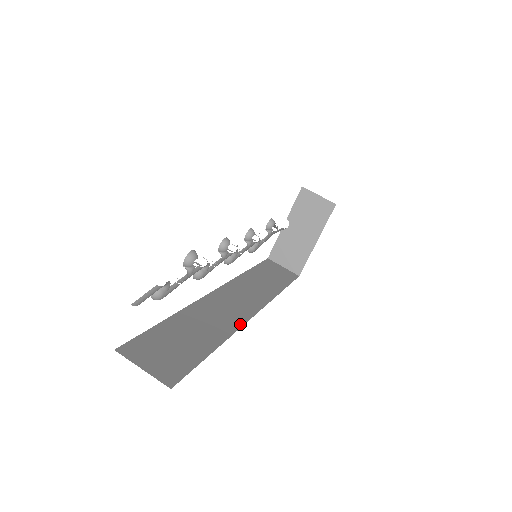
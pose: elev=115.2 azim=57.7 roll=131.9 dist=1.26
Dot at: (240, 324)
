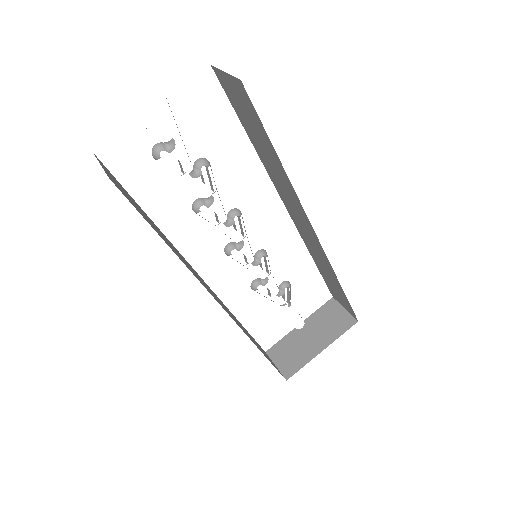
Dot at: (202, 284)
